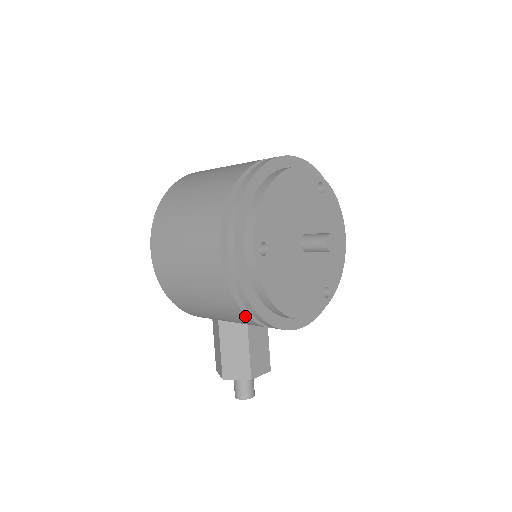
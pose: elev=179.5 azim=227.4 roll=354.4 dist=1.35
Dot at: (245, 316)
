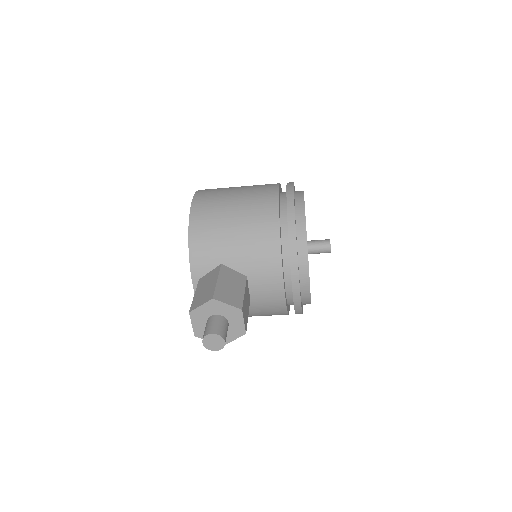
Dot at: (277, 234)
